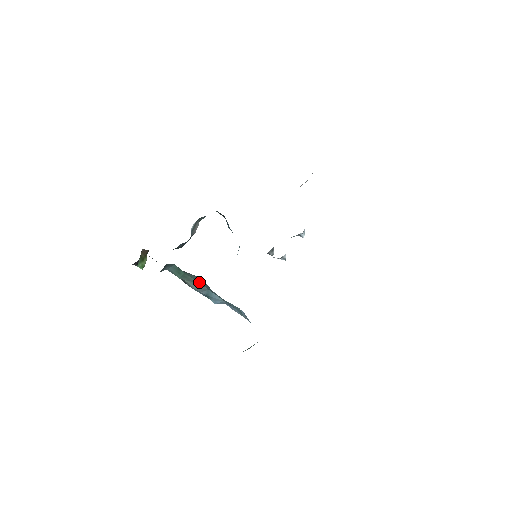
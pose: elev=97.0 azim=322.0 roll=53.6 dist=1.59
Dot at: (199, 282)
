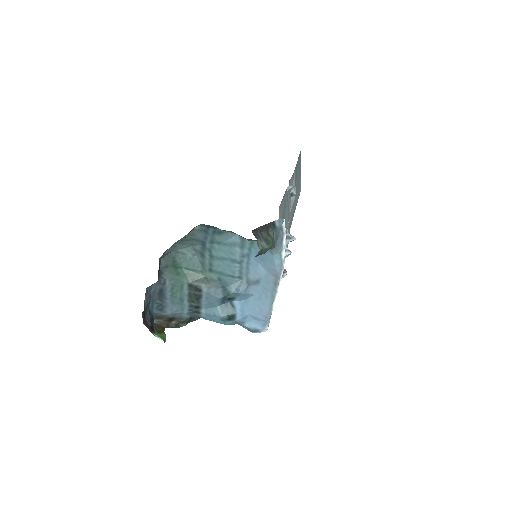
Dot at: (203, 273)
